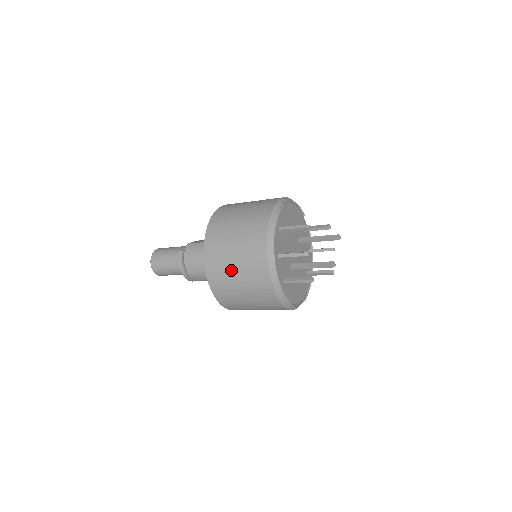
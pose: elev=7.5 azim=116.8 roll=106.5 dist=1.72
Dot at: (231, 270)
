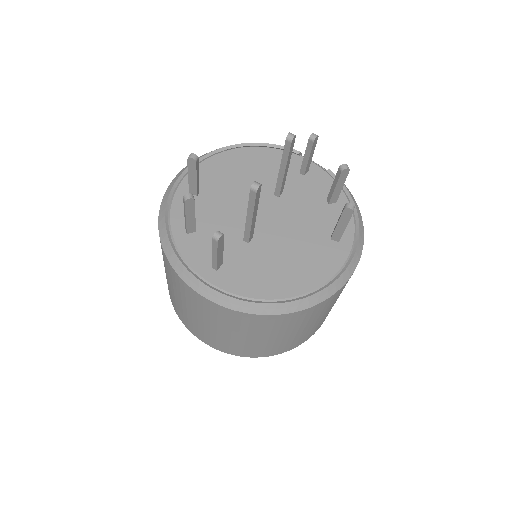
Dot at: (171, 290)
